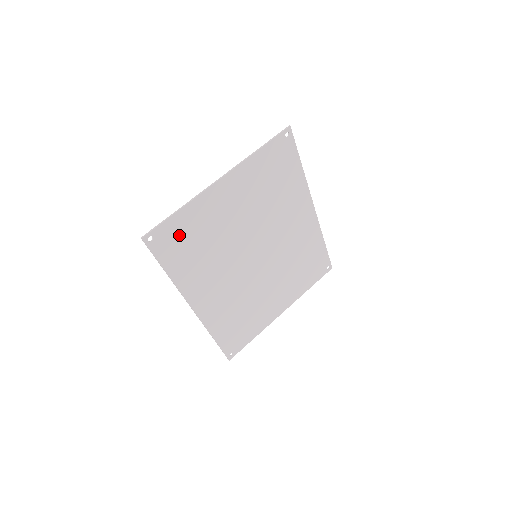
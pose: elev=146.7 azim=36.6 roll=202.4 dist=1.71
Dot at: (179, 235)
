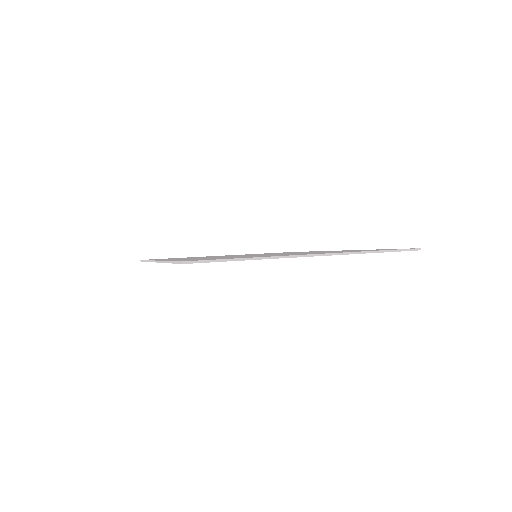
Dot at: occluded
